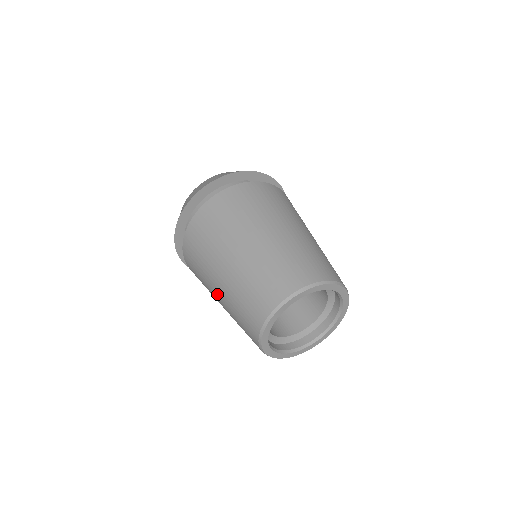
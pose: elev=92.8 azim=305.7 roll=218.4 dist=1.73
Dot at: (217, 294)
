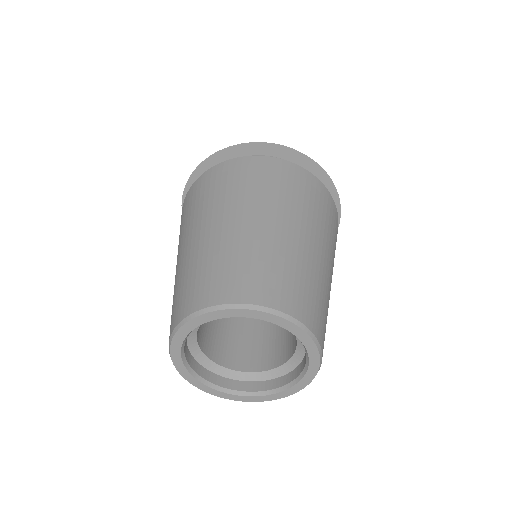
Dot at: (180, 254)
